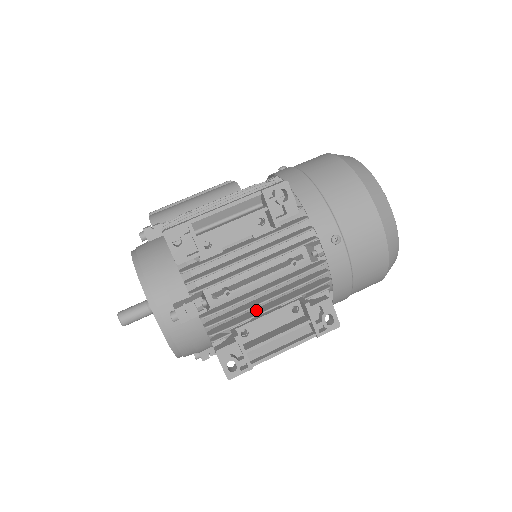
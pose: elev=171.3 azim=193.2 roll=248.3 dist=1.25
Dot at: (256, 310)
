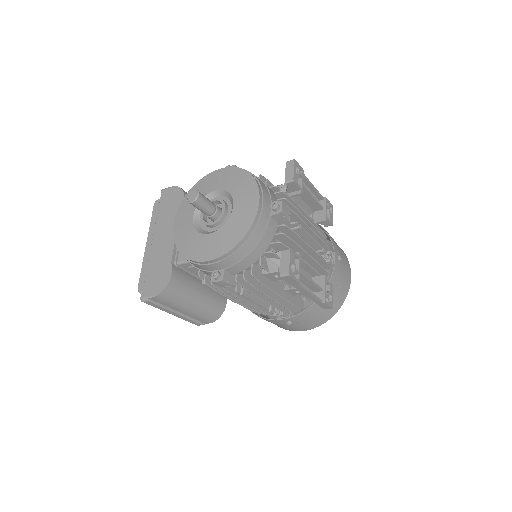
Dot at: occluded
